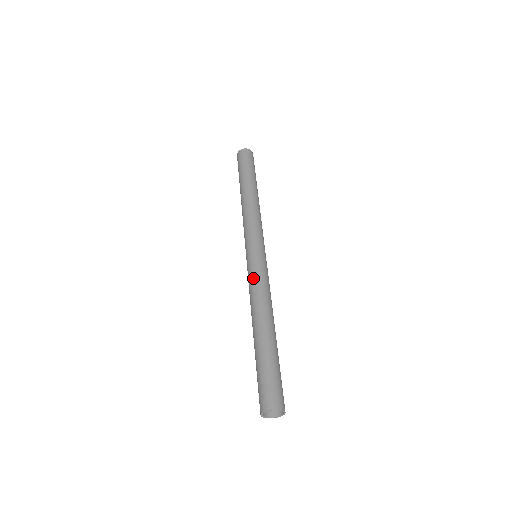
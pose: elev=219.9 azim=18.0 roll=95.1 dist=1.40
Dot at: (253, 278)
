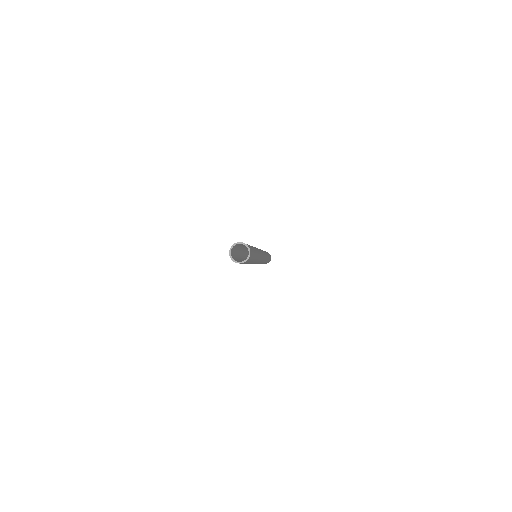
Dot at: occluded
